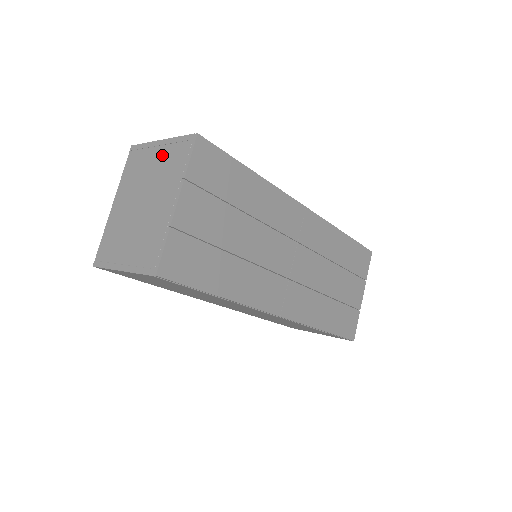
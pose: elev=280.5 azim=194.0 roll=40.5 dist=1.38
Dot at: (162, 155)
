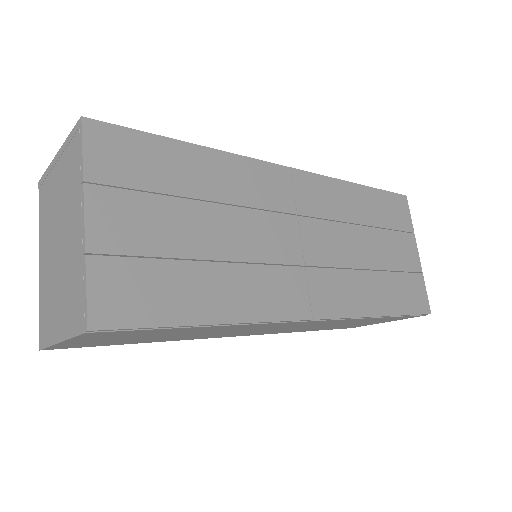
Dot at: (61, 170)
